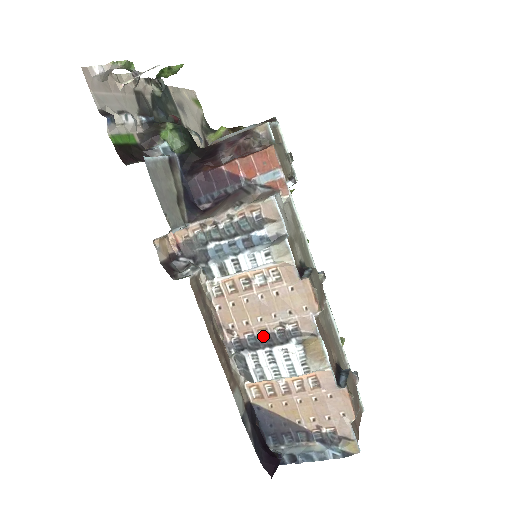
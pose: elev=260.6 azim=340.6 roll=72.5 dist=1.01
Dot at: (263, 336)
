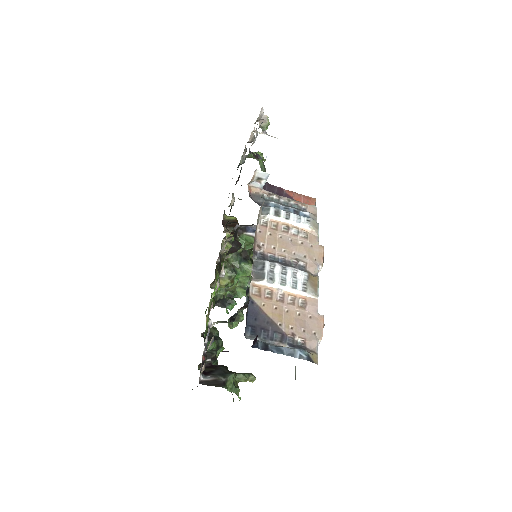
Dot at: (281, 260)
